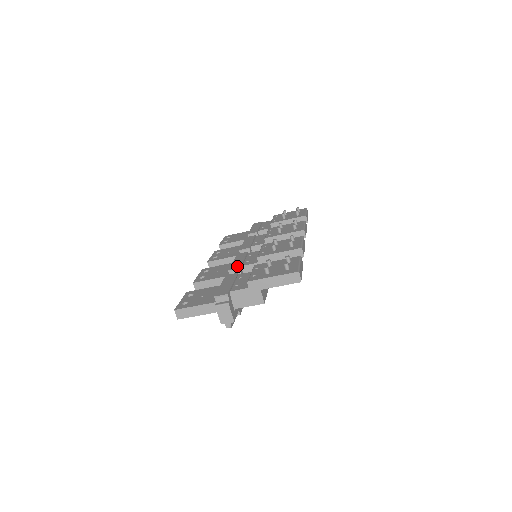
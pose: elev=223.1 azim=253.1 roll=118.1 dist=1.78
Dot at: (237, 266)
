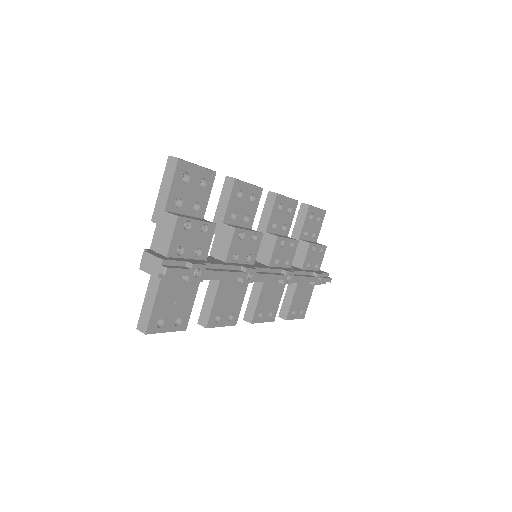
Dot at: occluded
